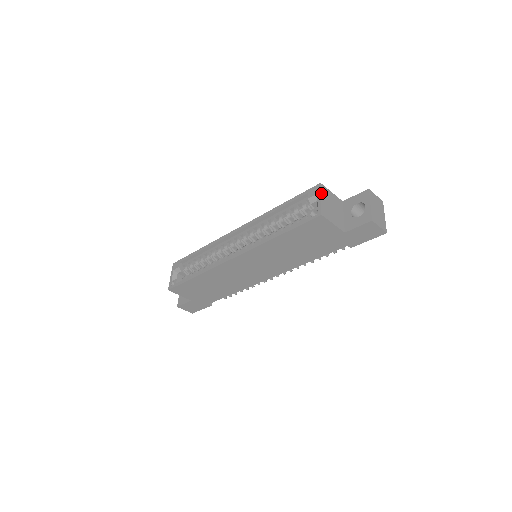
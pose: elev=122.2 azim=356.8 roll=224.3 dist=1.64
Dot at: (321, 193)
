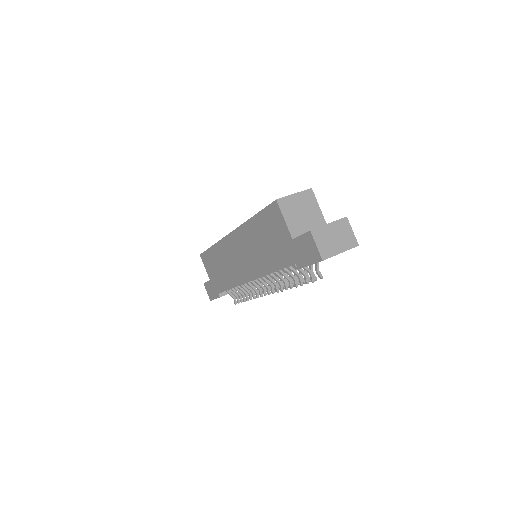
Dot at: (301, 192)
